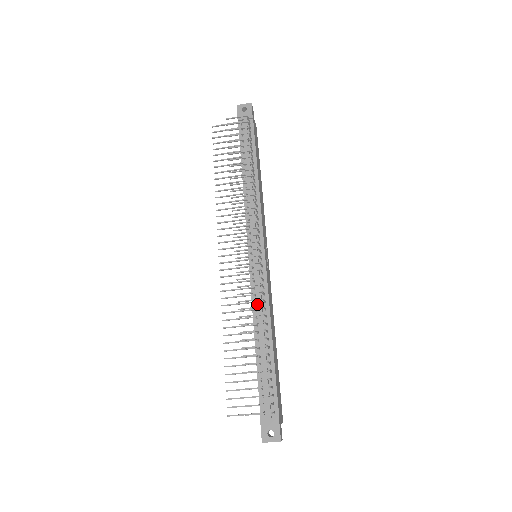
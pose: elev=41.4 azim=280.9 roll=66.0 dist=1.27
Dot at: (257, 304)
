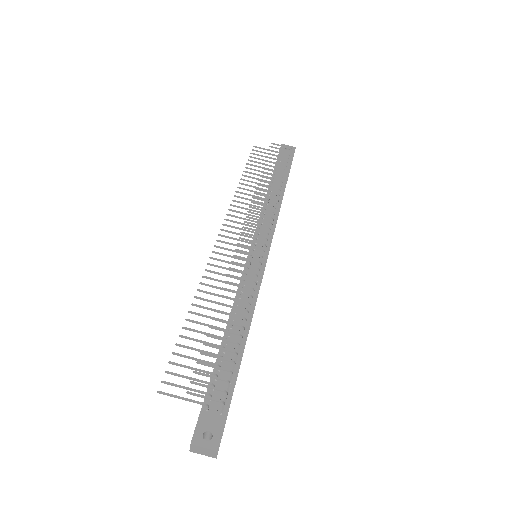
Dot at: (243, 292)
